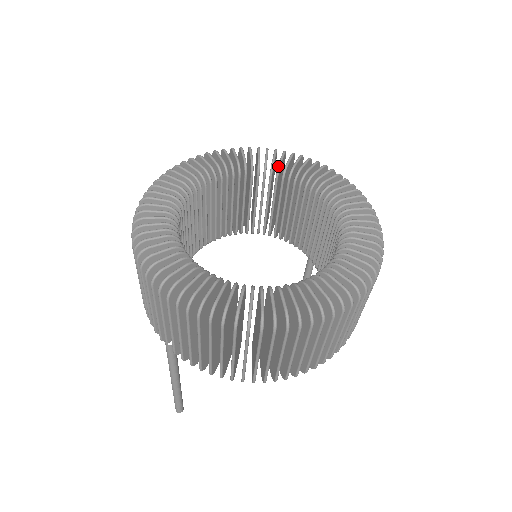
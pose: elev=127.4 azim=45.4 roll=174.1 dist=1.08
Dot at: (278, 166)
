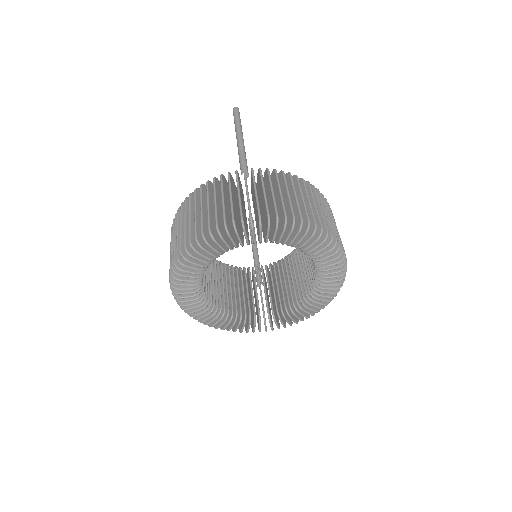
Dot at: occluded
